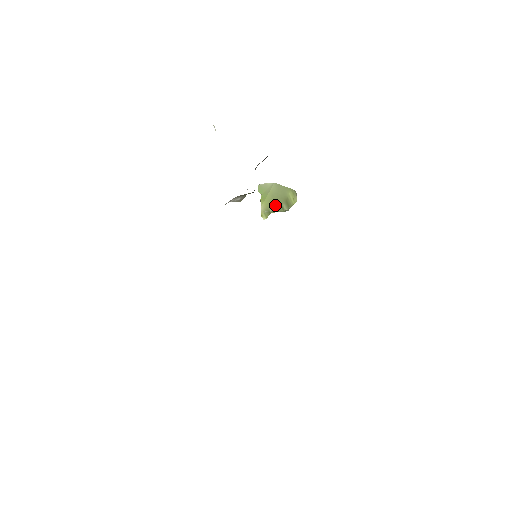
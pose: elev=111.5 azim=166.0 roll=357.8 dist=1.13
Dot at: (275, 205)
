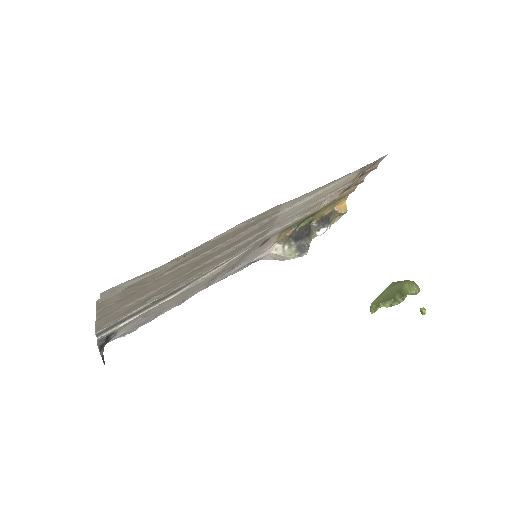
Dot at: (387, 298)
